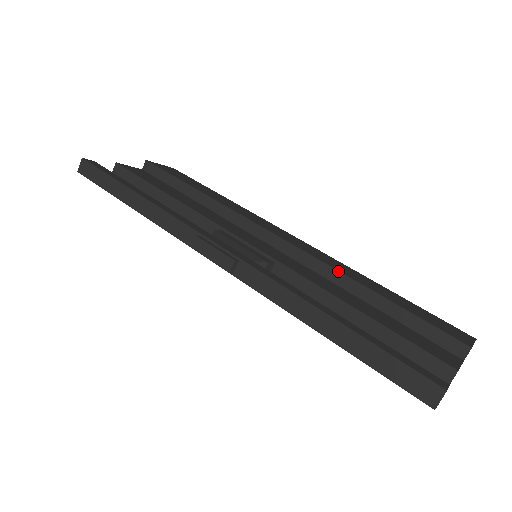
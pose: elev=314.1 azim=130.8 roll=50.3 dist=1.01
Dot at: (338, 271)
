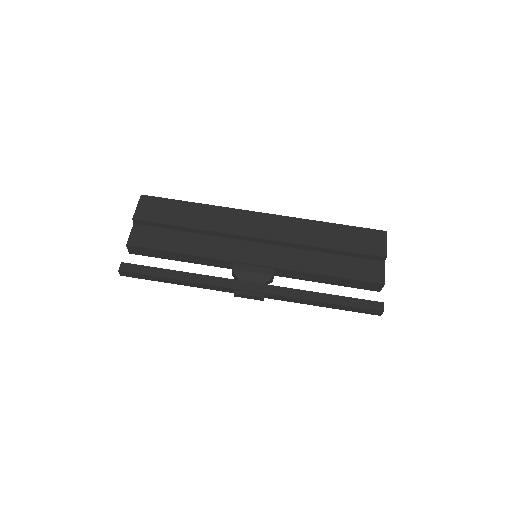
Dot at: (306, 246)
